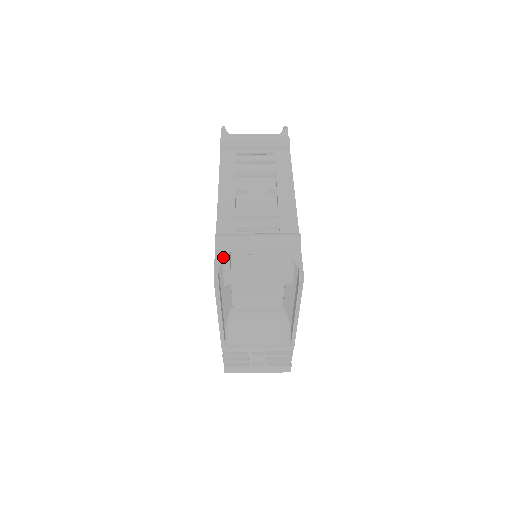
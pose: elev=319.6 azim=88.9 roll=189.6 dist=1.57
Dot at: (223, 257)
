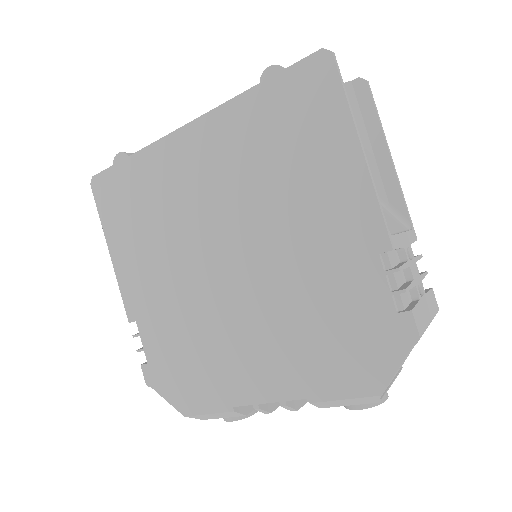
Dot at: occluded
